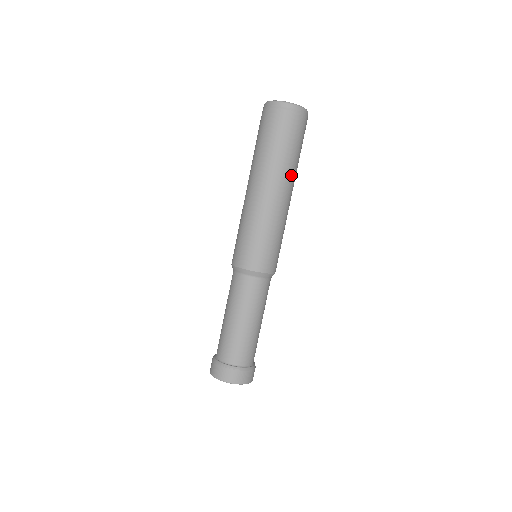
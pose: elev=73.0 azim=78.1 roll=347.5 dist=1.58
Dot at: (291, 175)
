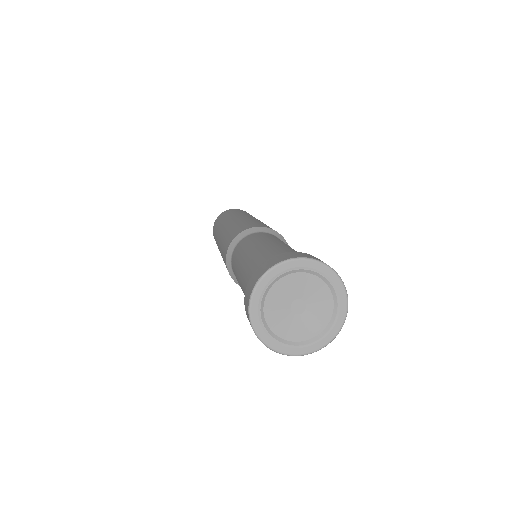
Dot at: occluded
